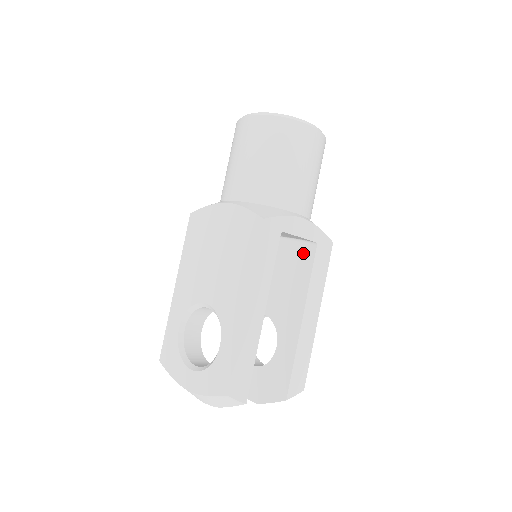
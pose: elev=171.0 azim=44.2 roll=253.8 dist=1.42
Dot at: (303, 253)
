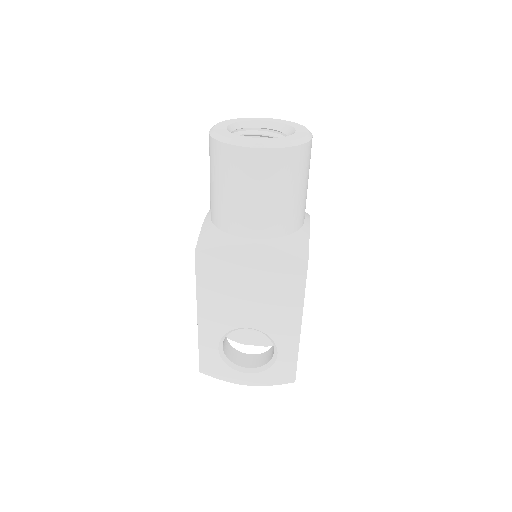
Dot at: occluded
